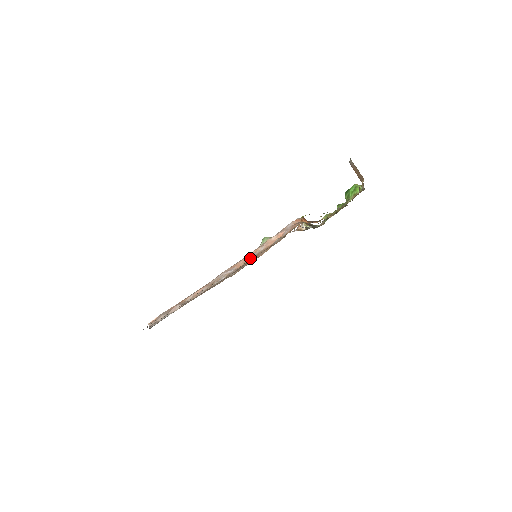
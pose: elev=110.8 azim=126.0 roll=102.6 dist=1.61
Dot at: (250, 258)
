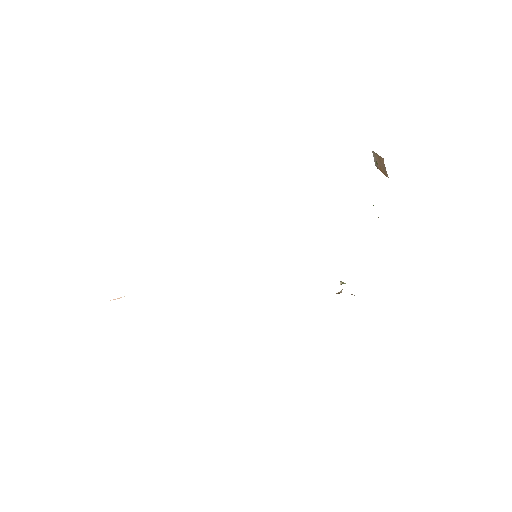
Dot at: occluded
